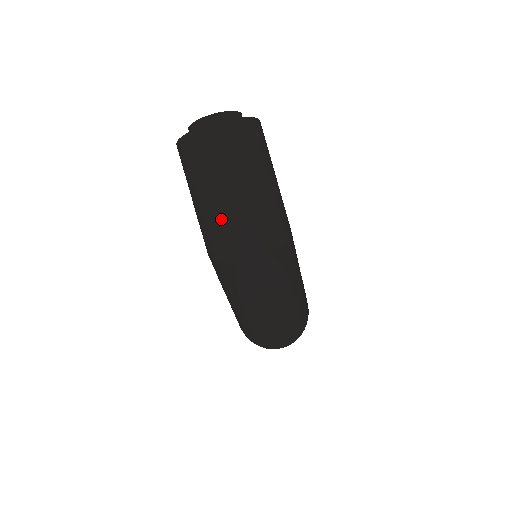
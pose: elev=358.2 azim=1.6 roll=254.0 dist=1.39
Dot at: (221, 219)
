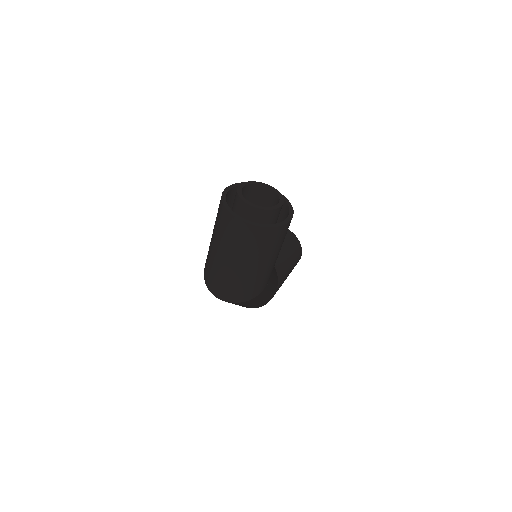
Dot at: (214, 267)
